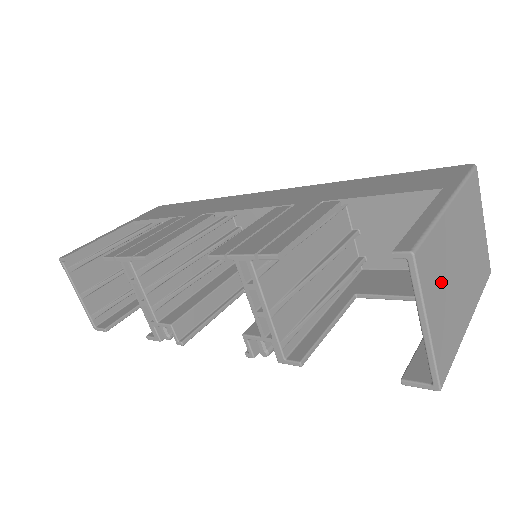
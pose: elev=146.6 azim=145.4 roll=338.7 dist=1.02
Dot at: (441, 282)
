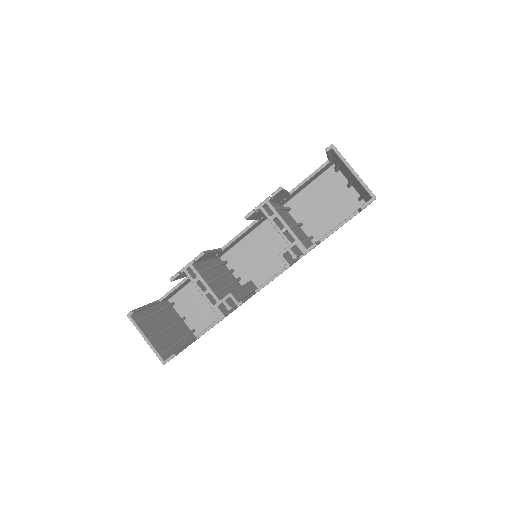
Dot at: occluded
